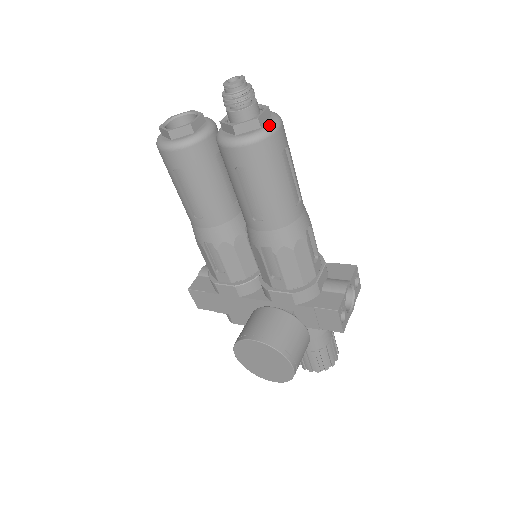
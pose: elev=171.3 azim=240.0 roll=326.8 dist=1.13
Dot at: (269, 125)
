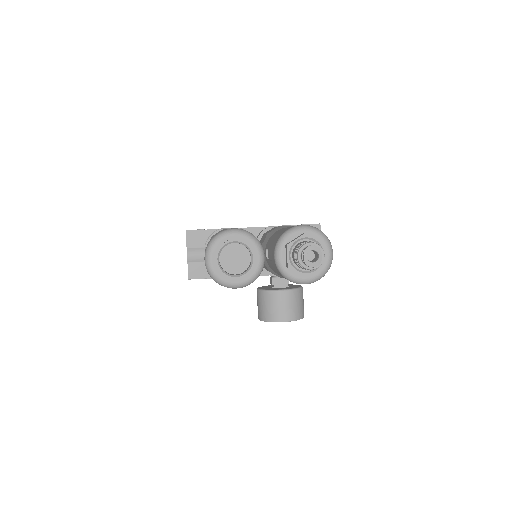
Dot at: (329, 260)
